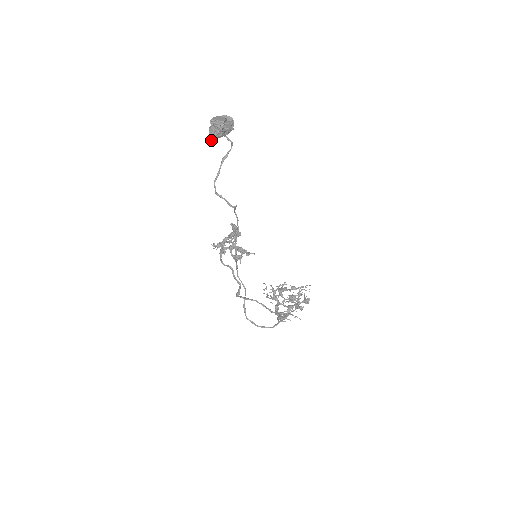
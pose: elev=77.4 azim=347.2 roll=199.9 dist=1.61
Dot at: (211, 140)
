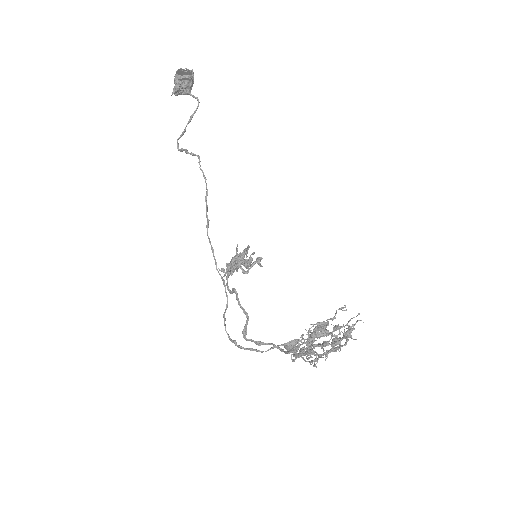
Dot at: occluded
